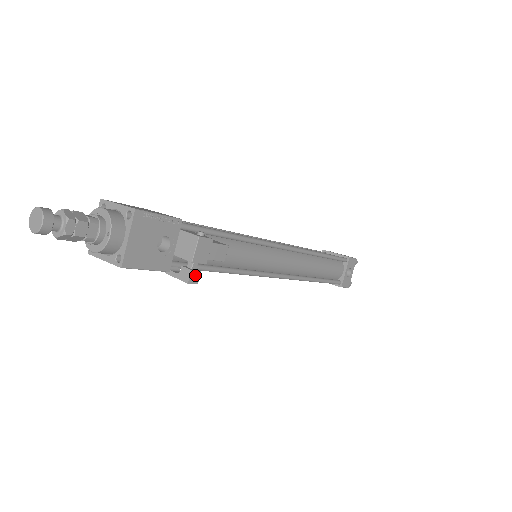
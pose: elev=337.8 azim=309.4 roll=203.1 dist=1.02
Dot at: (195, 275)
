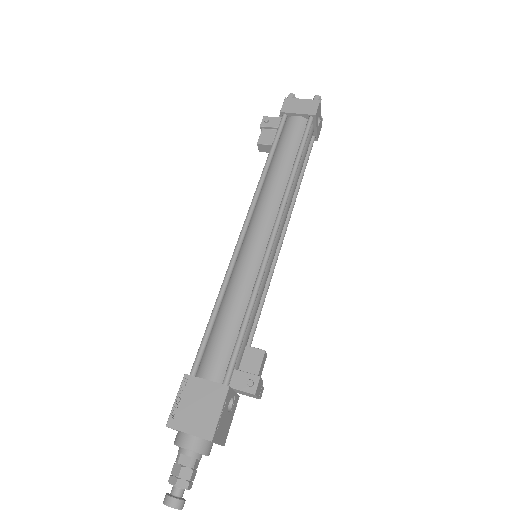
Dot at: (261, 392)
